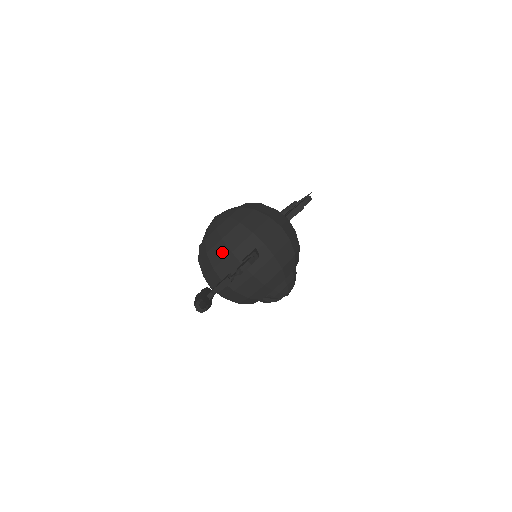
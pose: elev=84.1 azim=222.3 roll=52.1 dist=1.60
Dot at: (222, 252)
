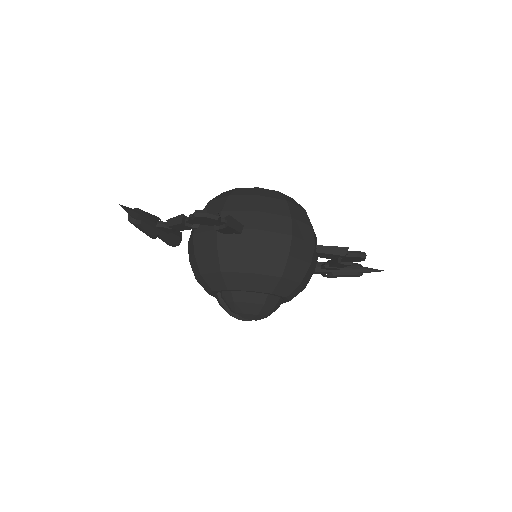
Dot at: (217, 207)
